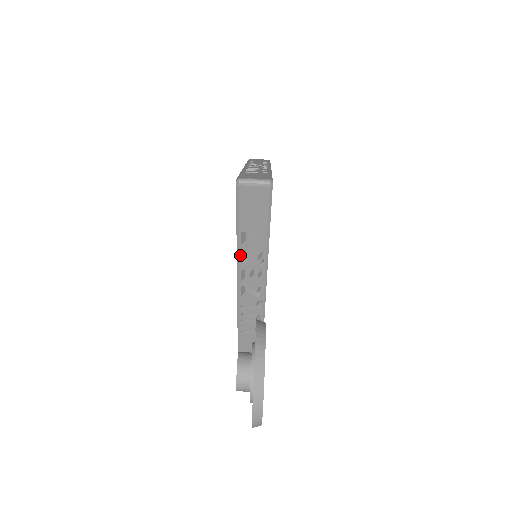
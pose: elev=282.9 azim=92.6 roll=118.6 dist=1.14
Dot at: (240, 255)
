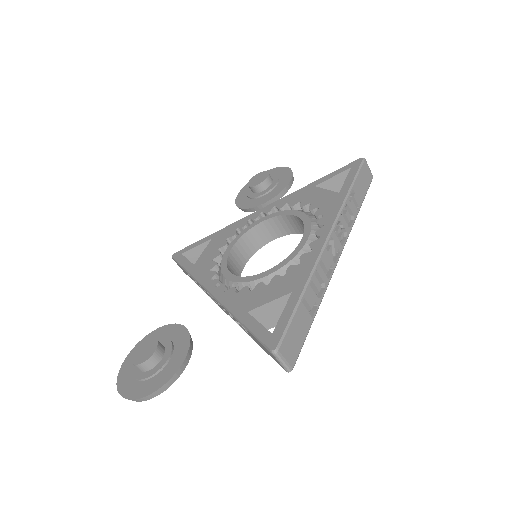
Dot at: occluded
